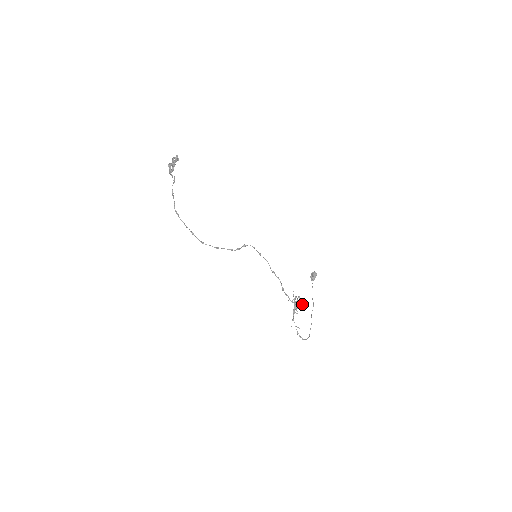
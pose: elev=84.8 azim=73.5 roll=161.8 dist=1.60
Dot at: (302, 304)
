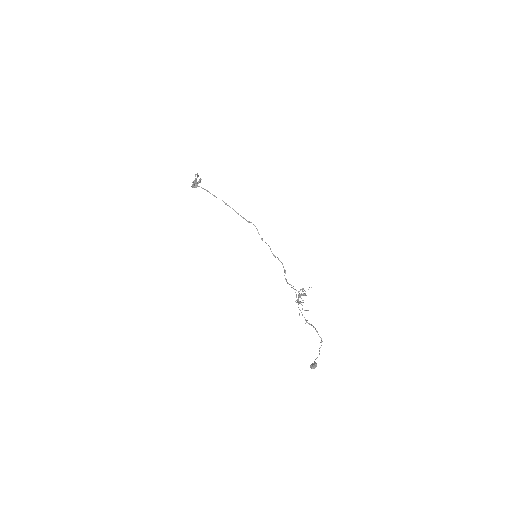
Dot at: occluded
